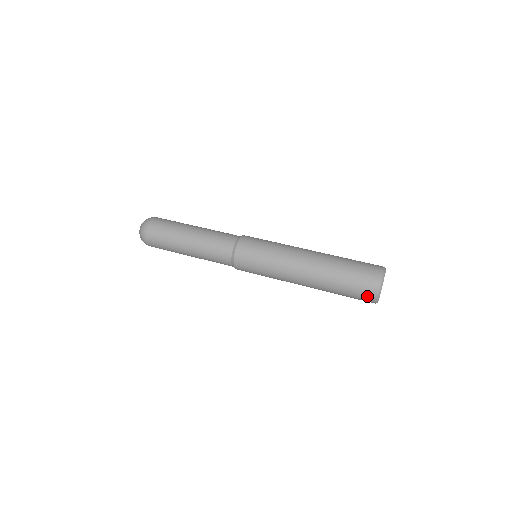
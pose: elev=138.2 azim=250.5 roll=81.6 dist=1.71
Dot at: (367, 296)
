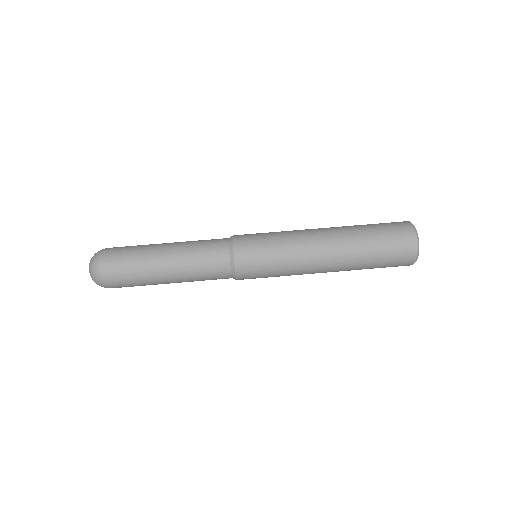
Dot at: occluded
